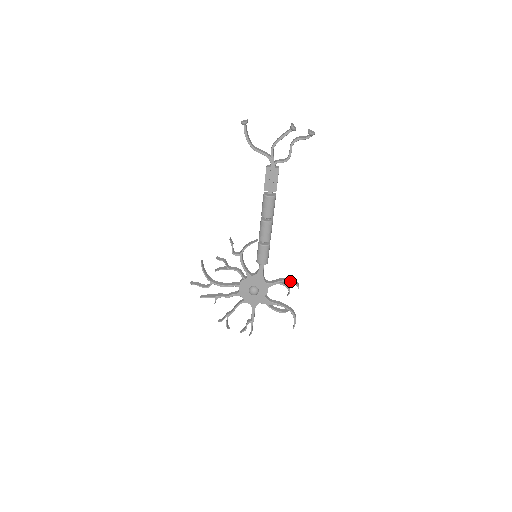
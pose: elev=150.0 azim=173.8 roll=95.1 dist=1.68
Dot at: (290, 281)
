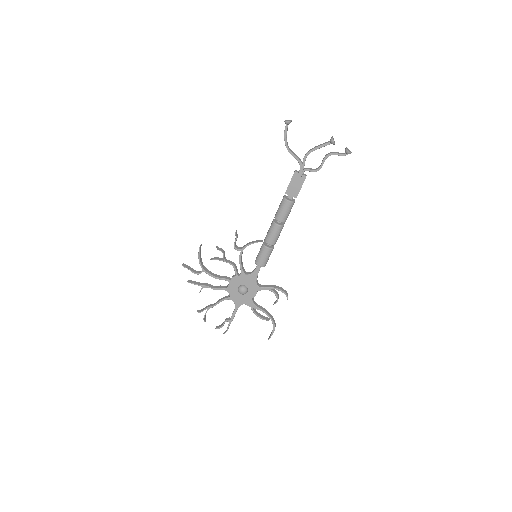
Dot at: (281, 290)
